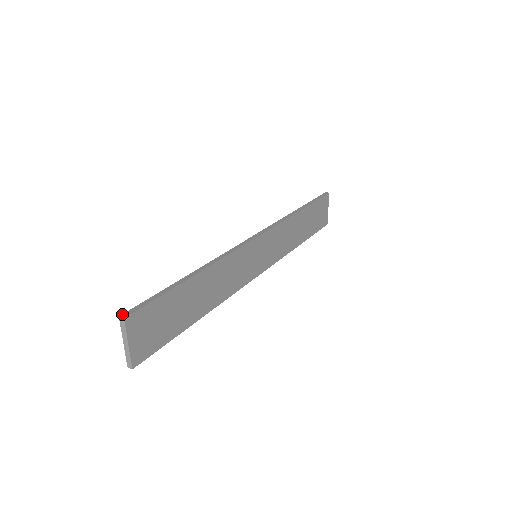
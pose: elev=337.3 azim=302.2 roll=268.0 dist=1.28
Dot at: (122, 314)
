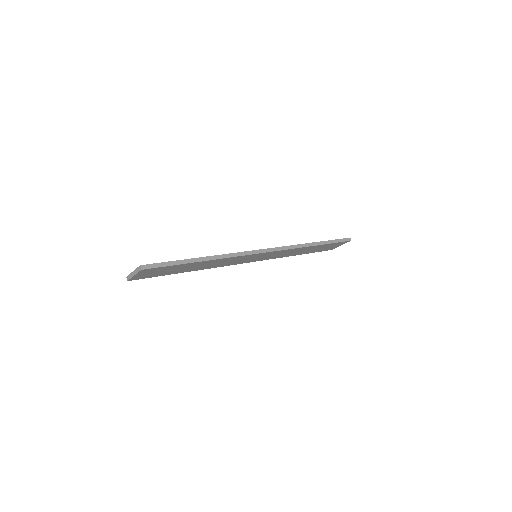
Dot at: (143, 265)
